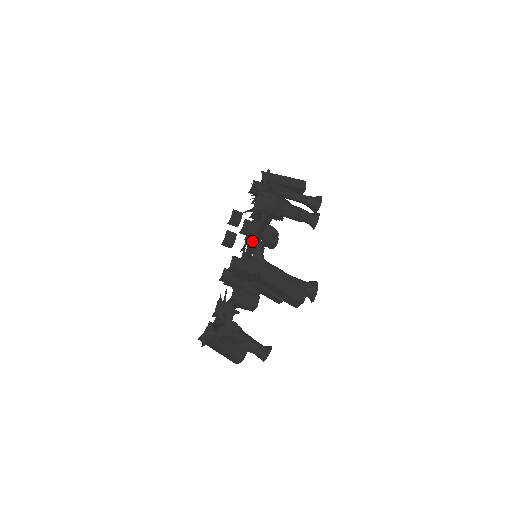
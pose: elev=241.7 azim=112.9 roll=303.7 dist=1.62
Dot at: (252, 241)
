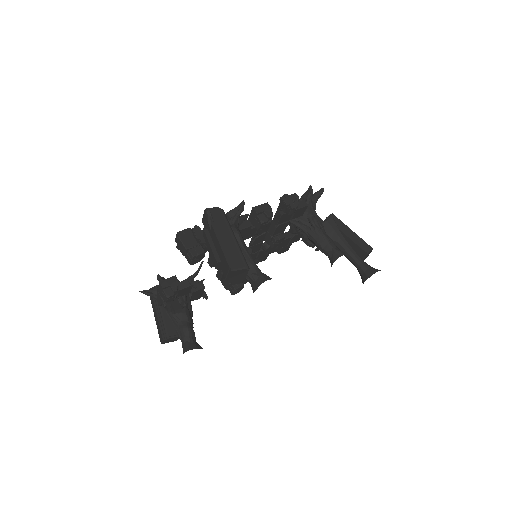
Dot at: occluded
